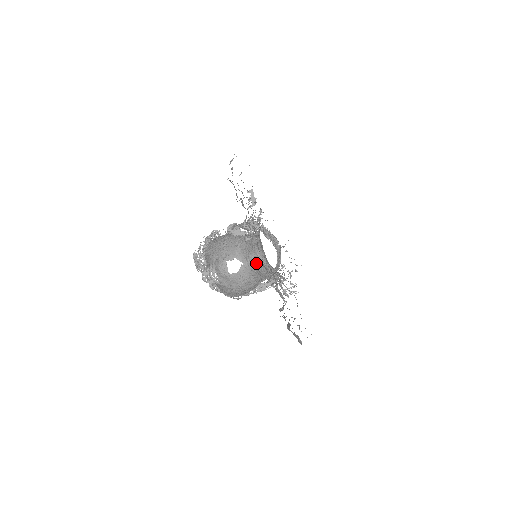
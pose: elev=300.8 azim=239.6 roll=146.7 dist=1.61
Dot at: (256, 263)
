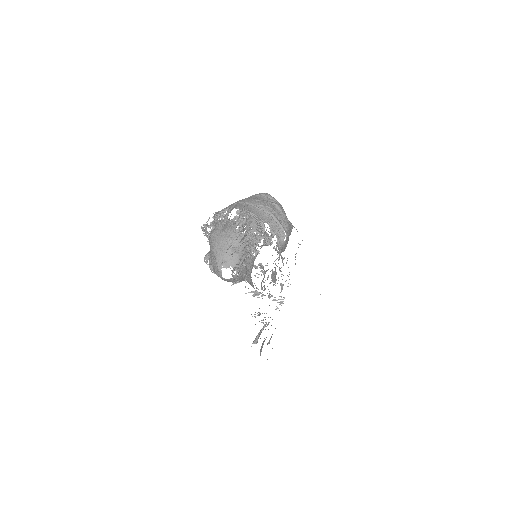
Dot at: (248, 281)
